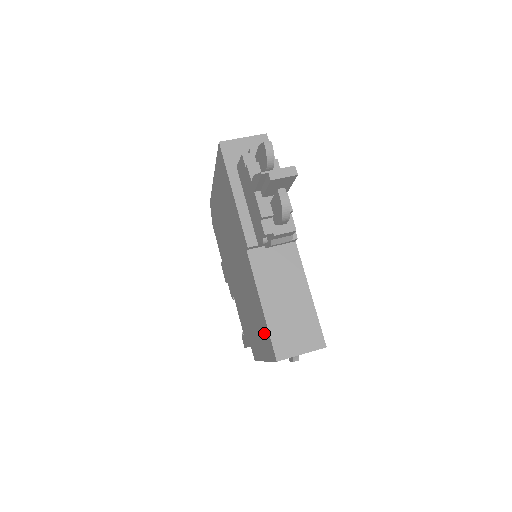
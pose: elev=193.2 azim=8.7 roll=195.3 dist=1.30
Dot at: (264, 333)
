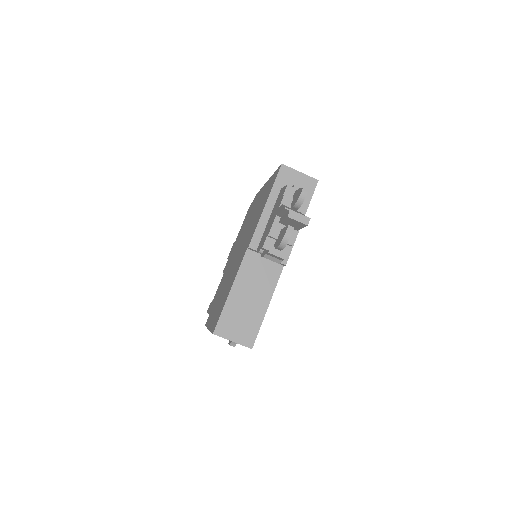
Dot at: (220, 310)
